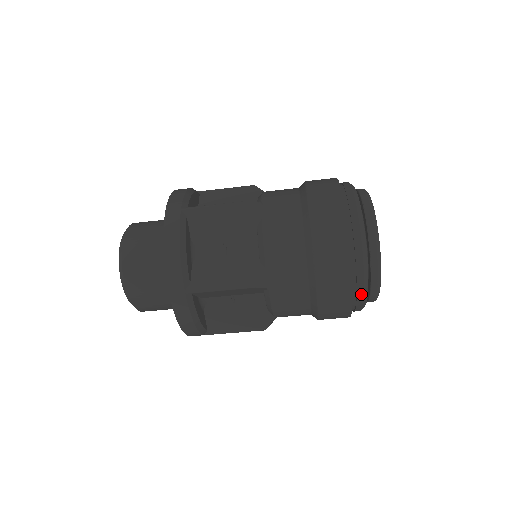
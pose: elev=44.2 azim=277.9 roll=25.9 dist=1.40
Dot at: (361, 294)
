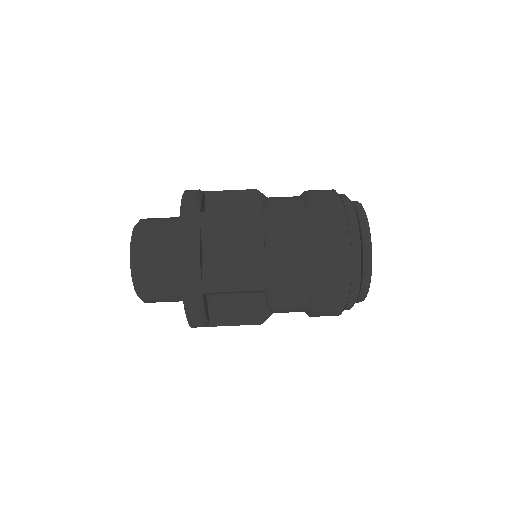
Dot at: (354, 237)
